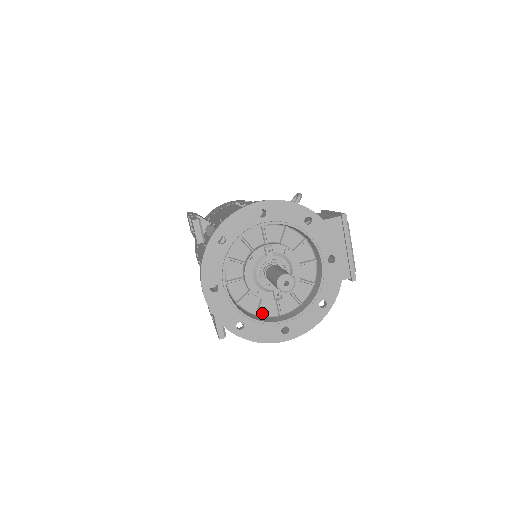
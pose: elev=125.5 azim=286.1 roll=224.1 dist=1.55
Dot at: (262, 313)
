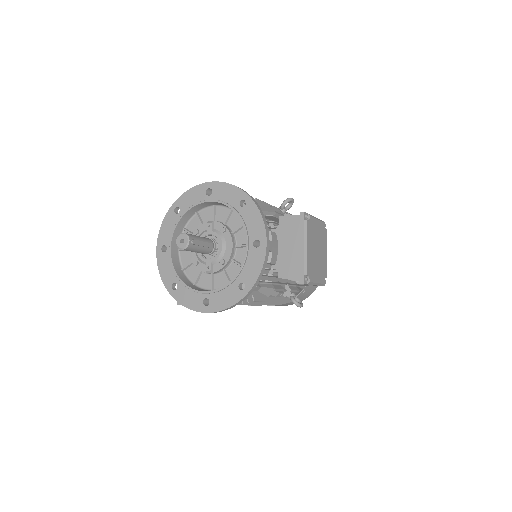
Dot at: (199, 284)
